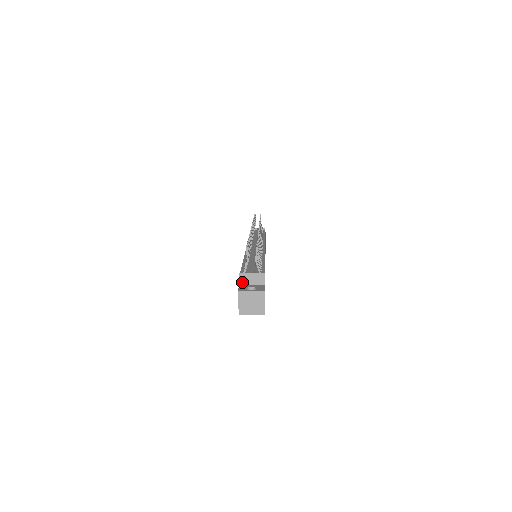
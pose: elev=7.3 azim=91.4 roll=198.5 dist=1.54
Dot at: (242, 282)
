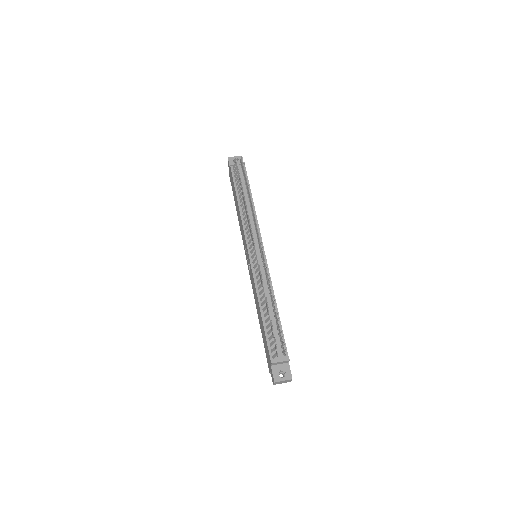
Dot at: (273, 365)
